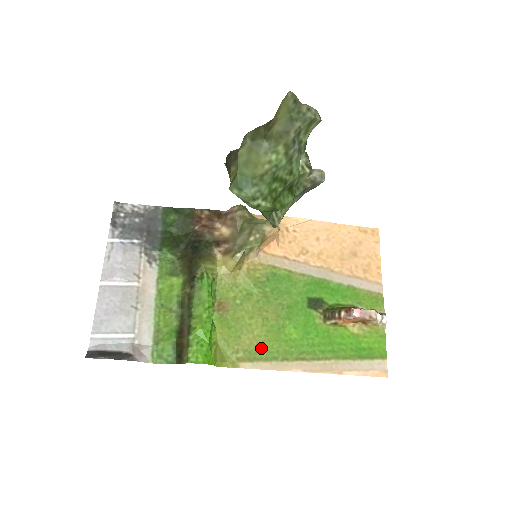
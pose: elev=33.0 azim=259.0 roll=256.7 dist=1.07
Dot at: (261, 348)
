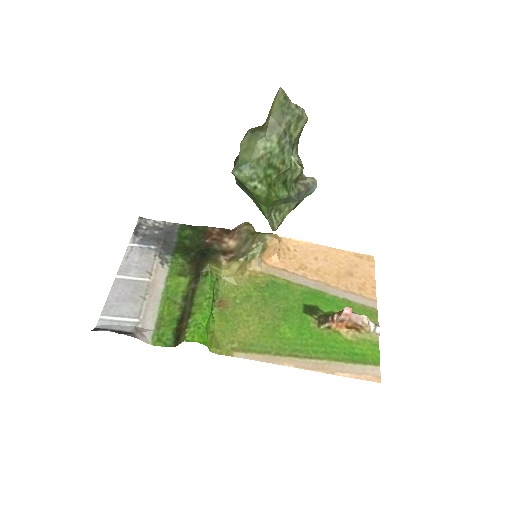
Dot at: (256, 342)
